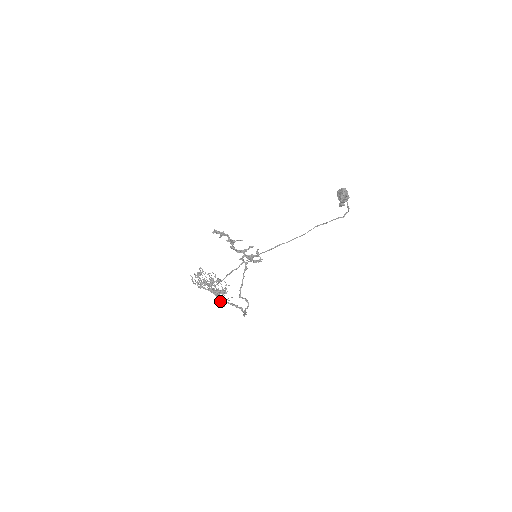
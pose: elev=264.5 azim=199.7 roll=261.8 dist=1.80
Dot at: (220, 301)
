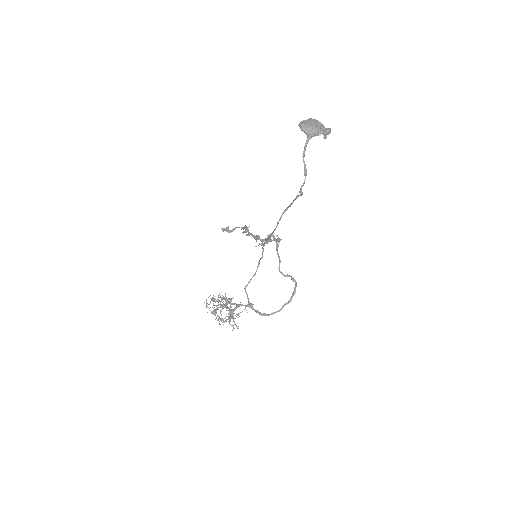
Dot at: occluded
